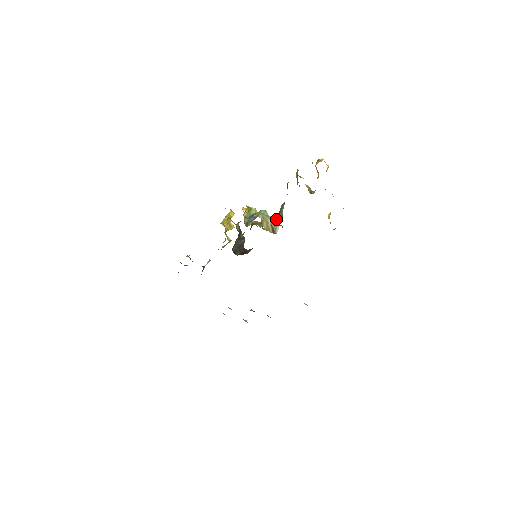
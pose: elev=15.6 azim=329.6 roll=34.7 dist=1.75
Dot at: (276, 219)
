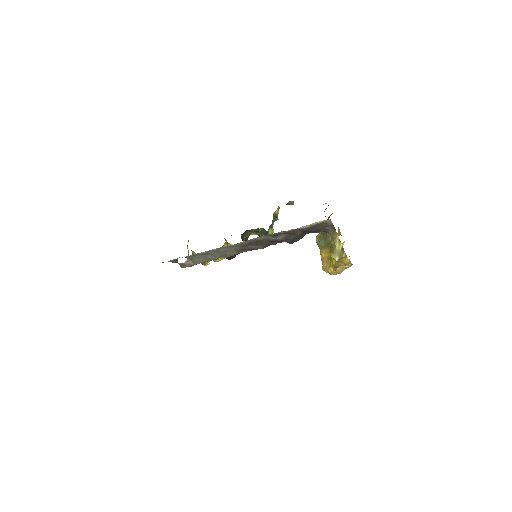
Dot at: occluded
